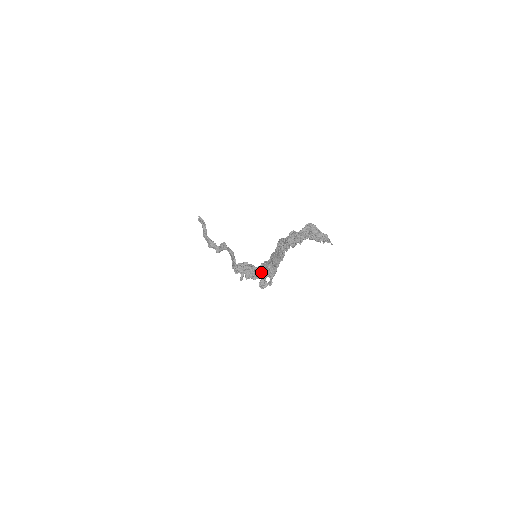
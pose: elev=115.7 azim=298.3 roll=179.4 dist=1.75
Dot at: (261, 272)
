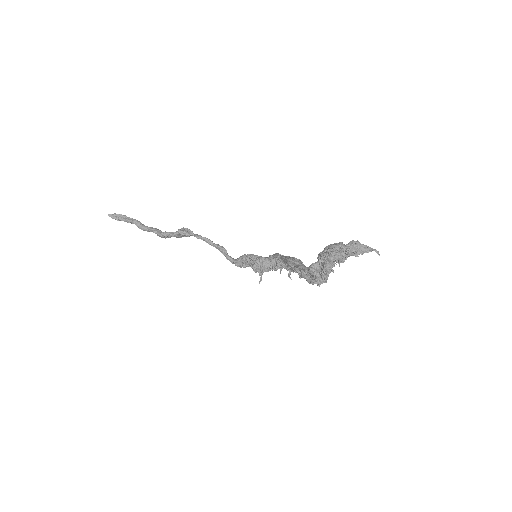
Dot at: occluded
